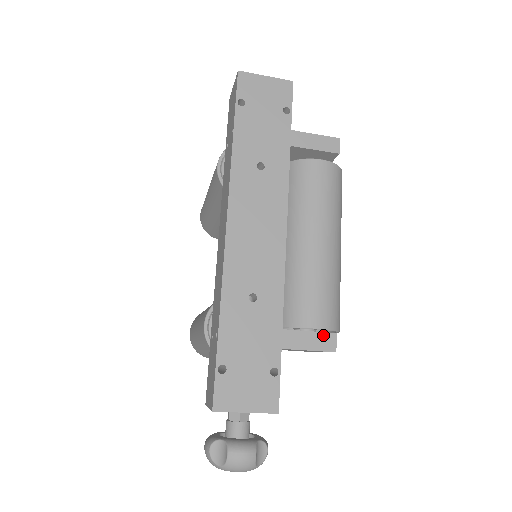
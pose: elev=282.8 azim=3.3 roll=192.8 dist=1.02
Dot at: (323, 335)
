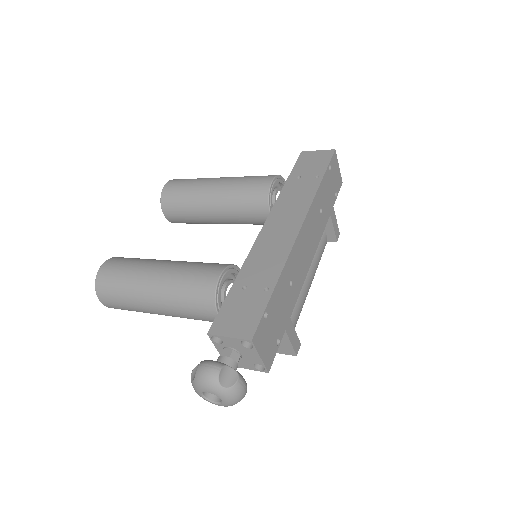
Dot at: (298, 339)
